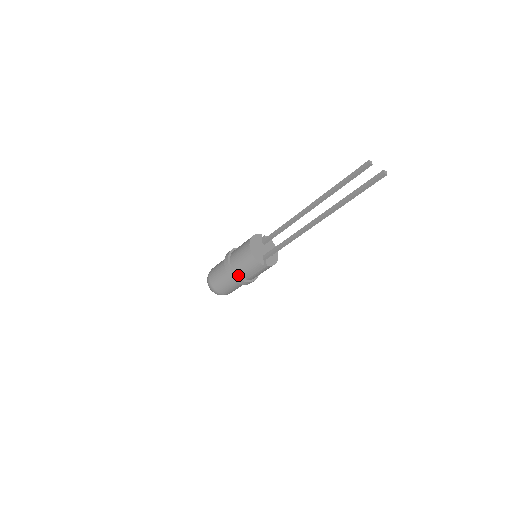
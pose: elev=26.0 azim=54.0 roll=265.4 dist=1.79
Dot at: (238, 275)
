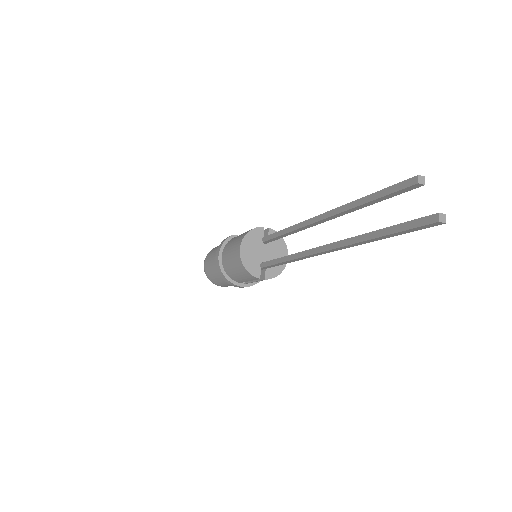
Dot at: (232, 278)
